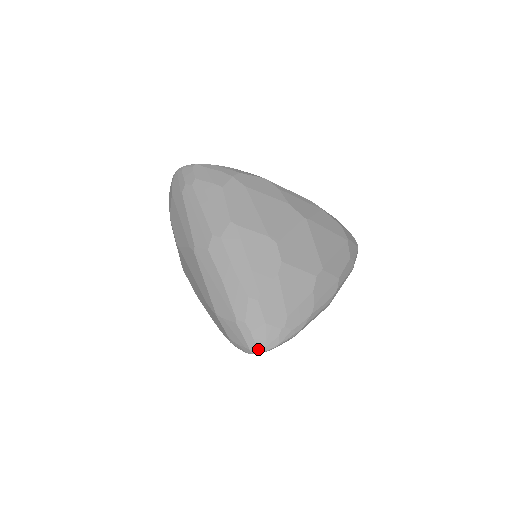
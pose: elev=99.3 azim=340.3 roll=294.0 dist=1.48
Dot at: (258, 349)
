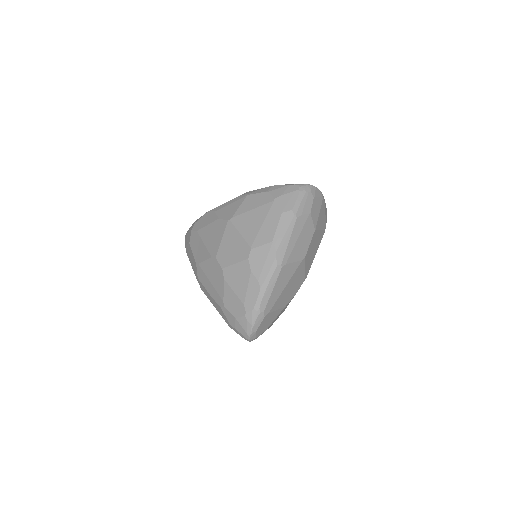
Dot at: (246, 337)
